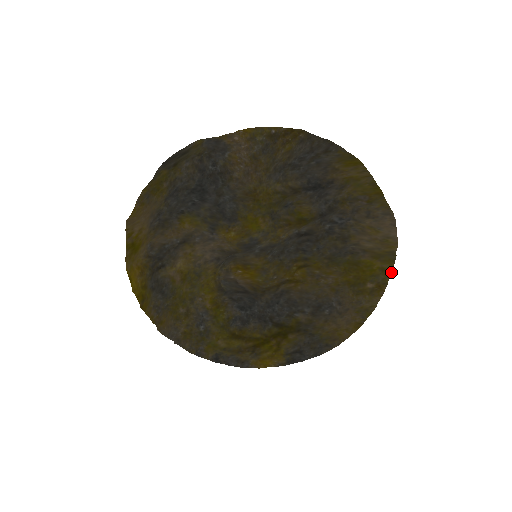
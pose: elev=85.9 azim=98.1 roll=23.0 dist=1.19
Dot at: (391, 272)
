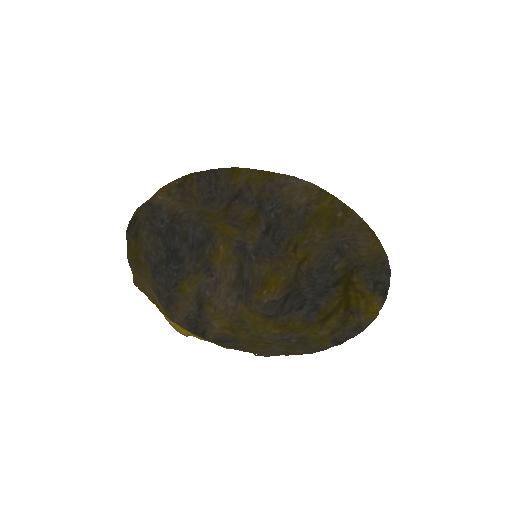
Dot at: (336, 198)
